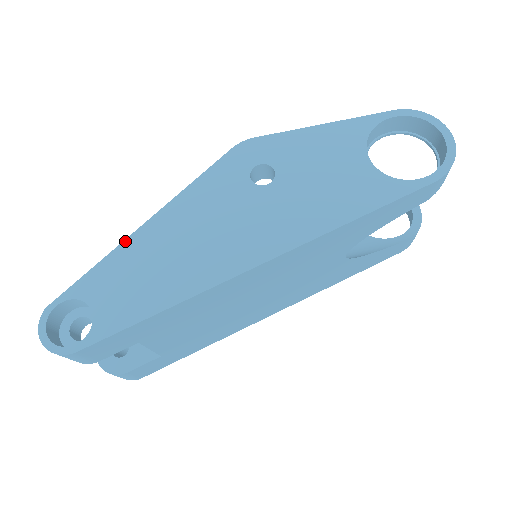
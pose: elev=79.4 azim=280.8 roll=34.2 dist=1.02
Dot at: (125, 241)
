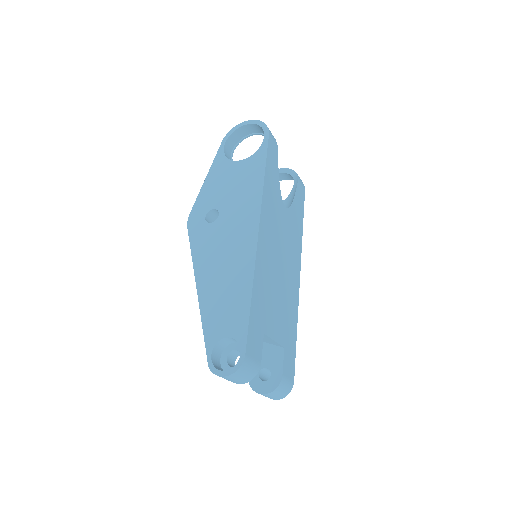
Dot at: (200, 305)
